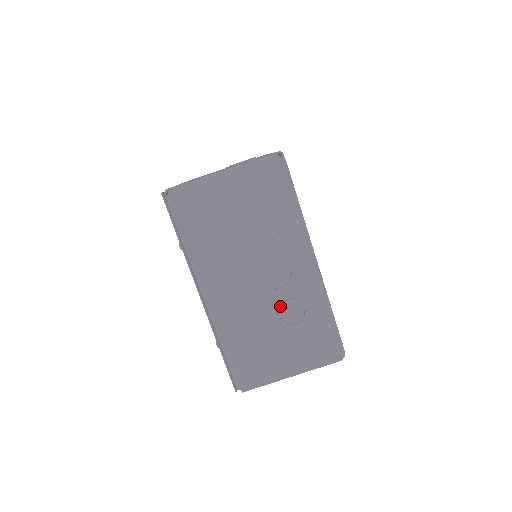
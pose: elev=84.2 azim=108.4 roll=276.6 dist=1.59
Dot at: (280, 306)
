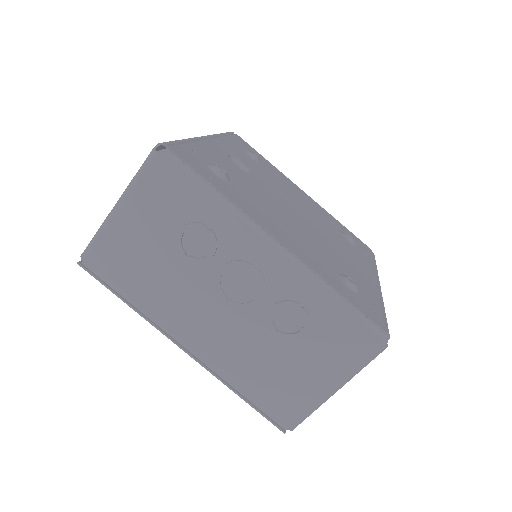
Dot at: (268, 319)
